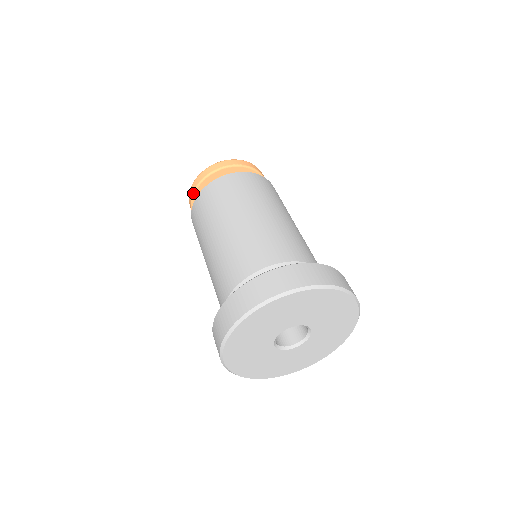
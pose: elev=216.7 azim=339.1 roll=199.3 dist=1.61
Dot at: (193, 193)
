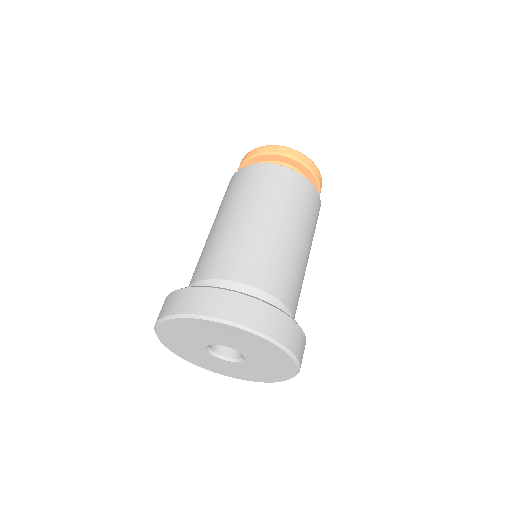
Dot at: occluded
